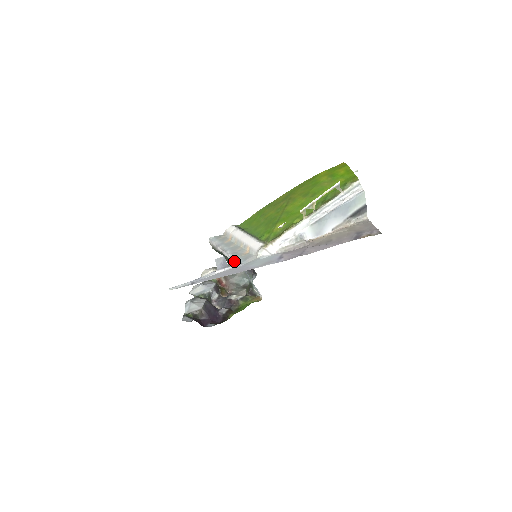
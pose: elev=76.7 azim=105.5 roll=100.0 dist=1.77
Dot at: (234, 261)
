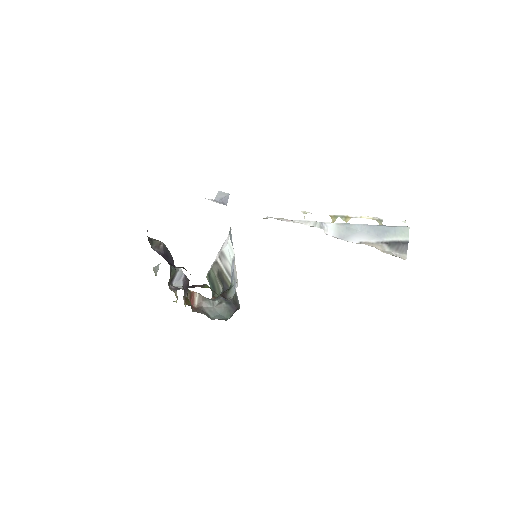
Dot at: occluded
